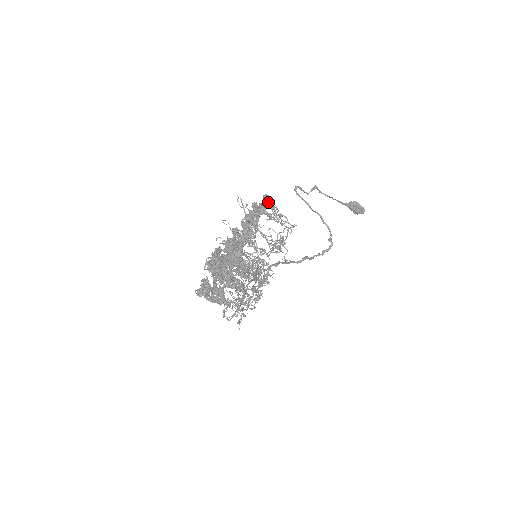
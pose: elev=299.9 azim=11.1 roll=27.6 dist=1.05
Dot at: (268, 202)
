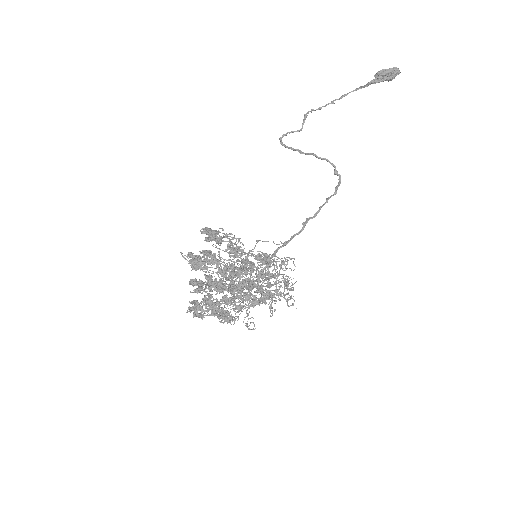
Dot at: (208, 234)
